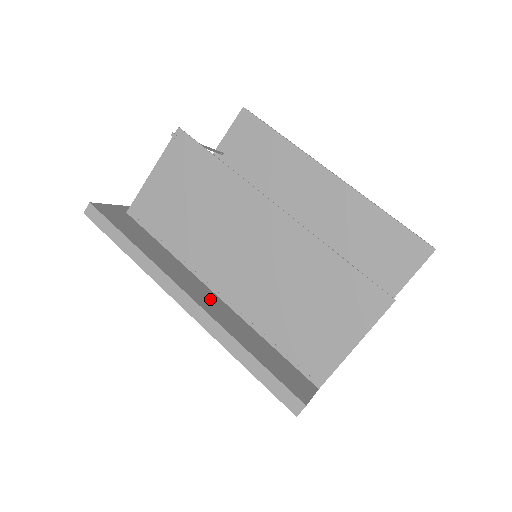
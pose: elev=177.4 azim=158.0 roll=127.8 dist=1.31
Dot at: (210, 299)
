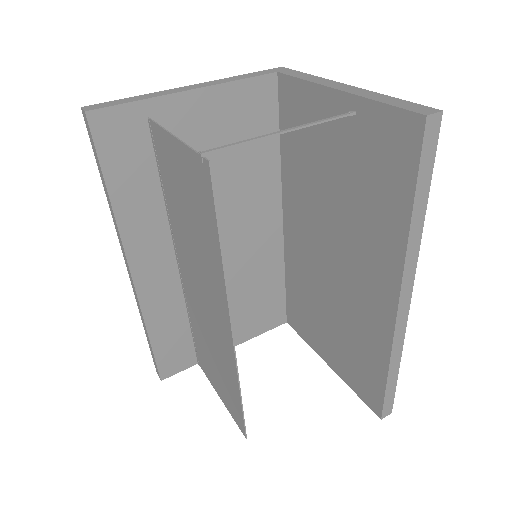
Dot at: (161, 274)
